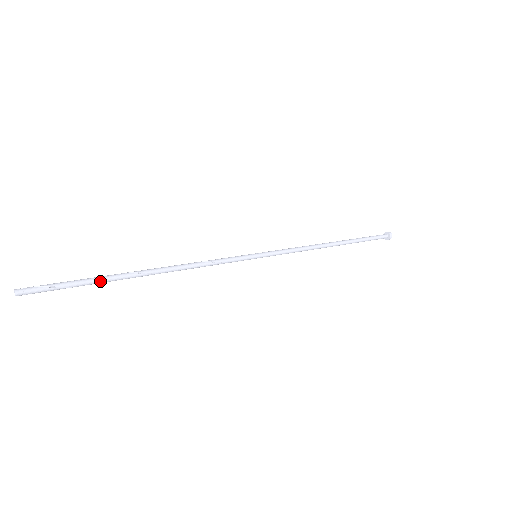
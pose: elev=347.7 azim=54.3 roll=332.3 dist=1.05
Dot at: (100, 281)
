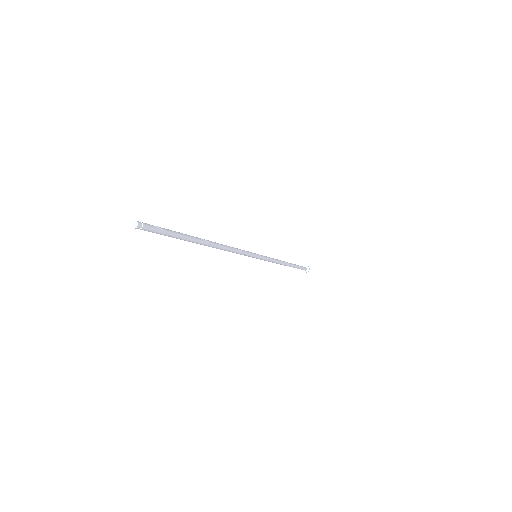
Dot at: (185, 237)
